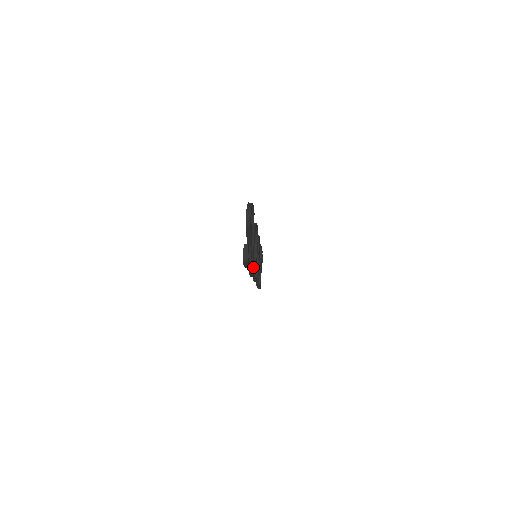
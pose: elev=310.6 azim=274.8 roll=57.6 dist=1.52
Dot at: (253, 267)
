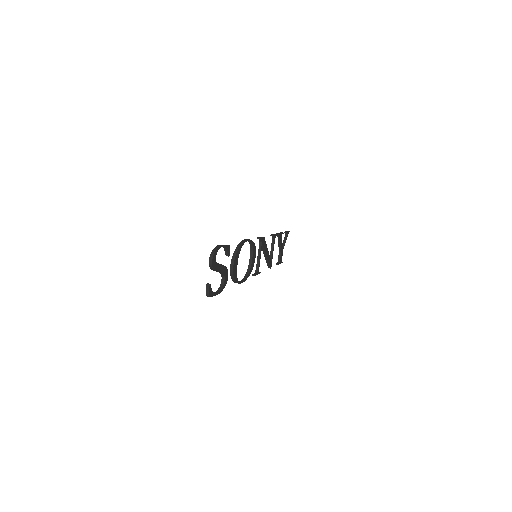
Dot at: (248, 270)
